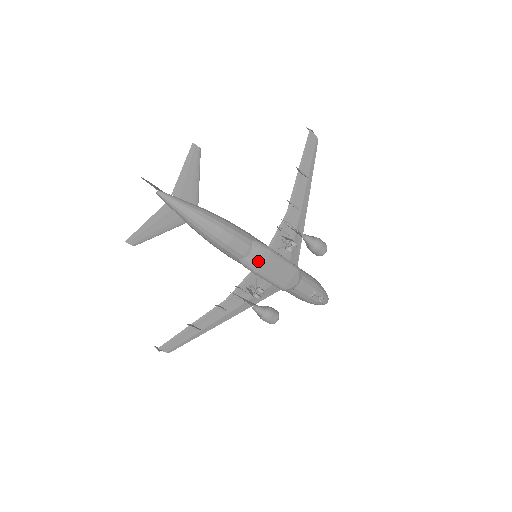
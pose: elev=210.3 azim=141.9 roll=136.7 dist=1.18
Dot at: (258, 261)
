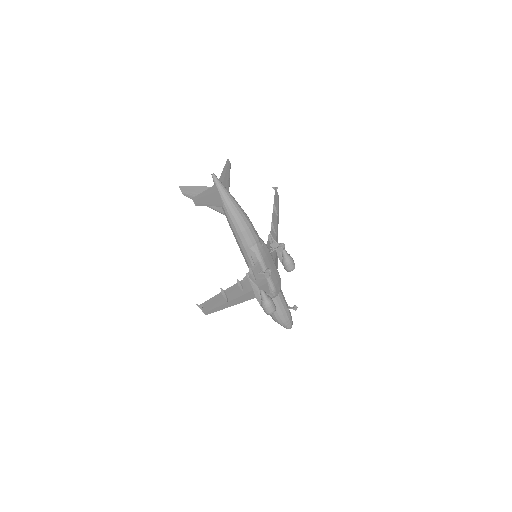
Dot at: (263, 251)
